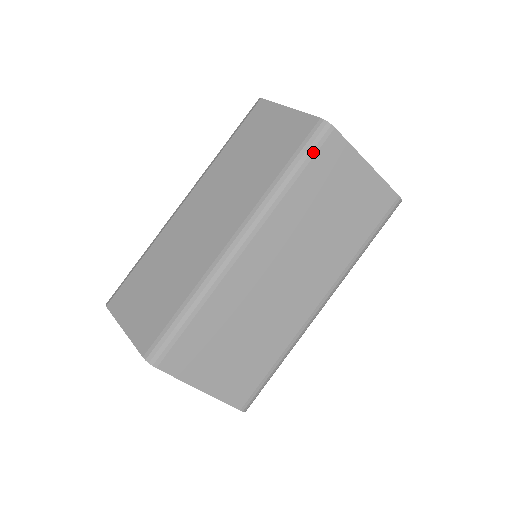
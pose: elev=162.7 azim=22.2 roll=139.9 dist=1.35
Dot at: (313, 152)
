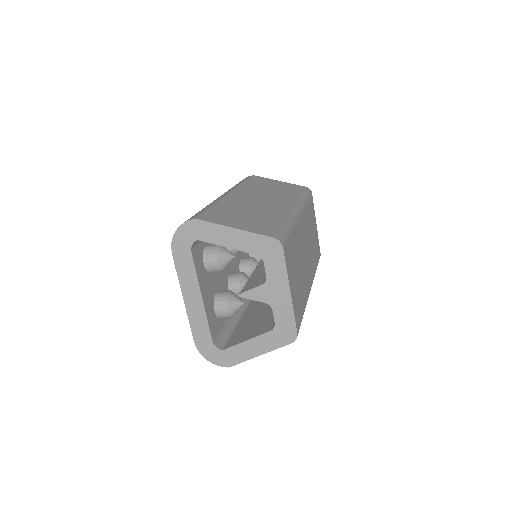
Dot at: (309, 196)
